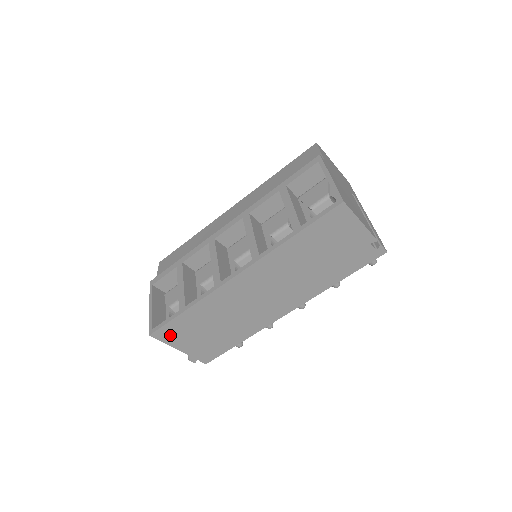
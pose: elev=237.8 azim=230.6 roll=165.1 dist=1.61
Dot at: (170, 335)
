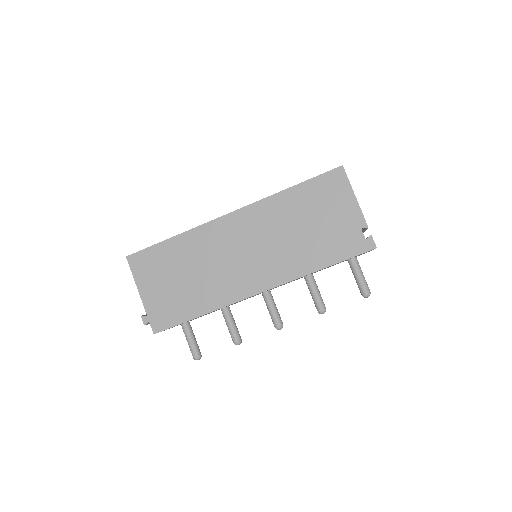
Dot at: (143, 266)
